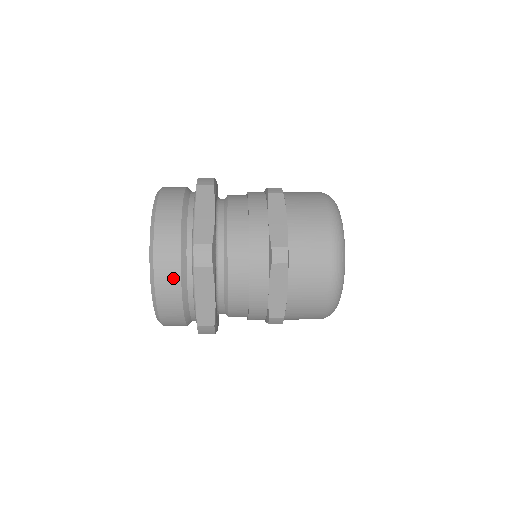
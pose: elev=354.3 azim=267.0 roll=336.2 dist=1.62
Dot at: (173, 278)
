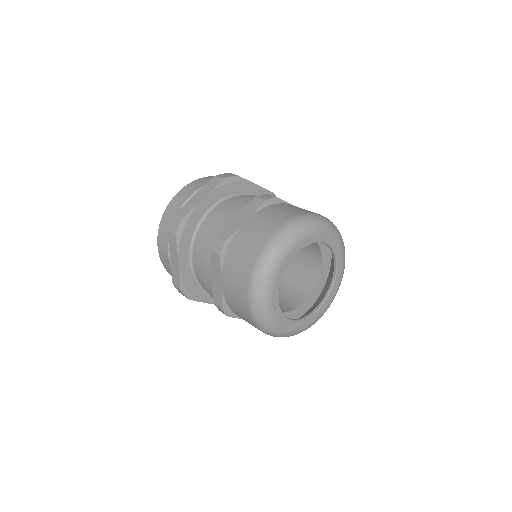
Dot at: occluded
